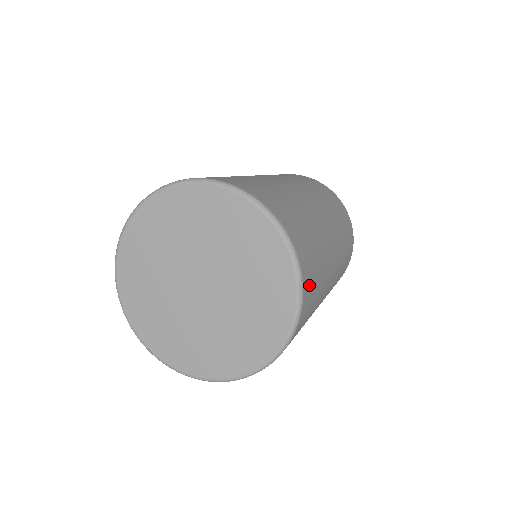
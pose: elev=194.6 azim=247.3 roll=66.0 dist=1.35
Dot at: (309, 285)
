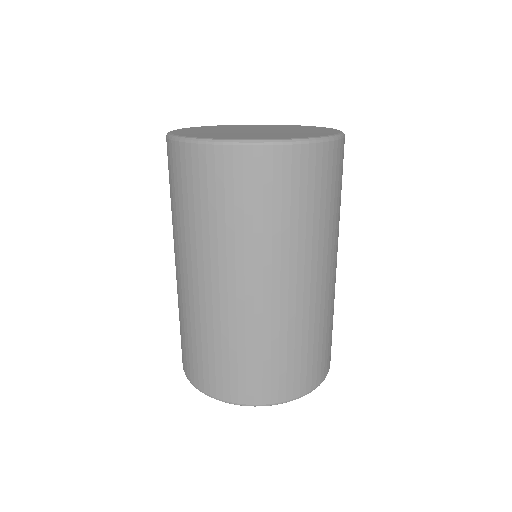
Dot at: occluded
